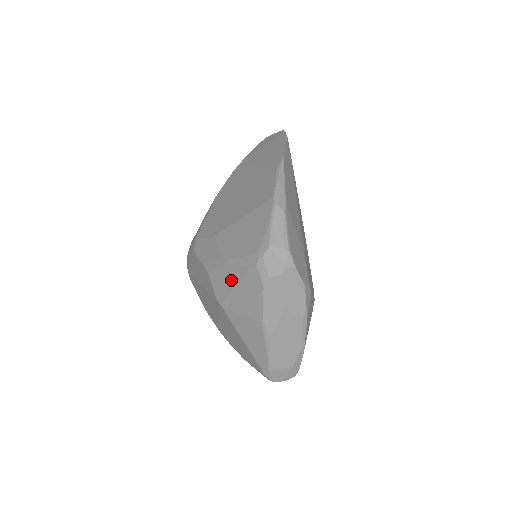
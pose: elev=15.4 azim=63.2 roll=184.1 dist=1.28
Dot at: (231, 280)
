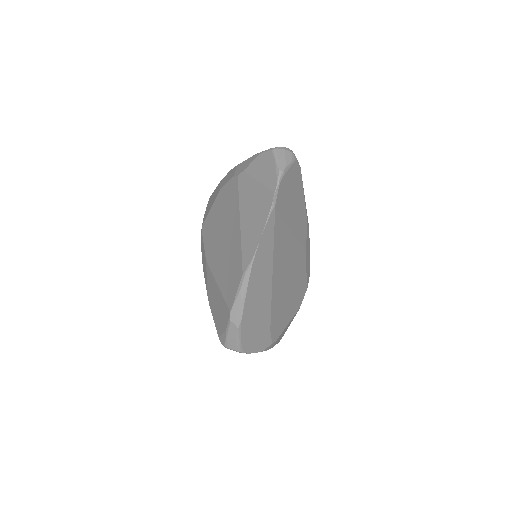
Dot at: occluded
